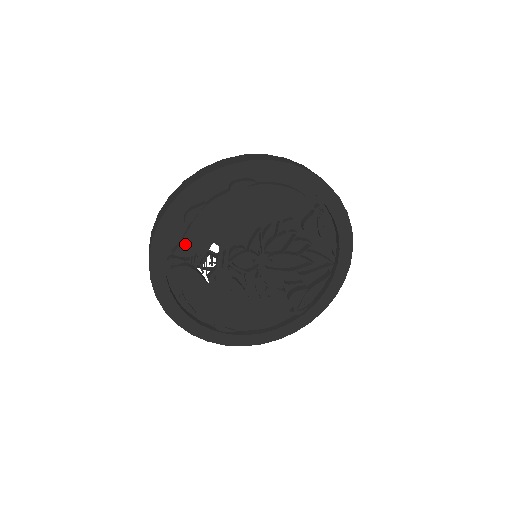
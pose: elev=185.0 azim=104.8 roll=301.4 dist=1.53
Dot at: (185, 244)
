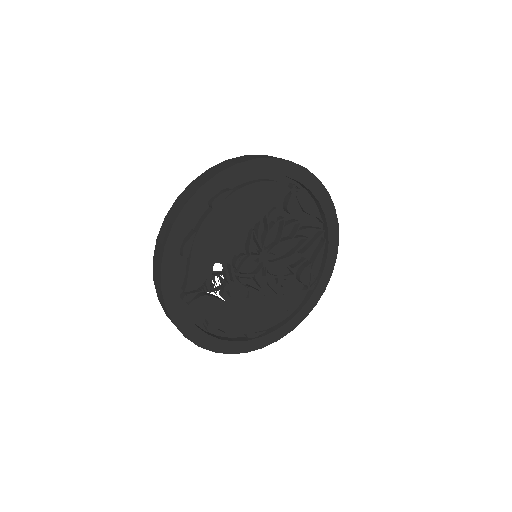
Dot at: (192, 277)
